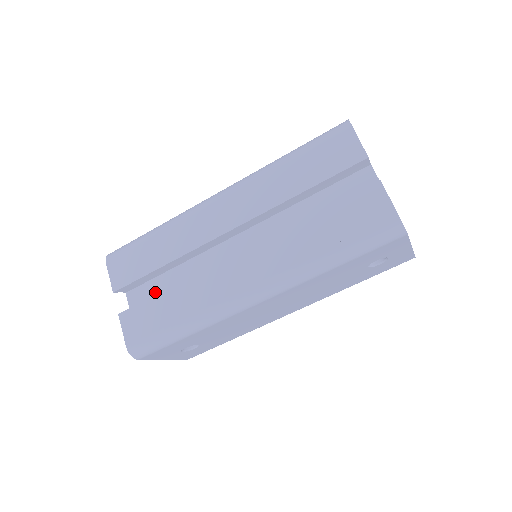
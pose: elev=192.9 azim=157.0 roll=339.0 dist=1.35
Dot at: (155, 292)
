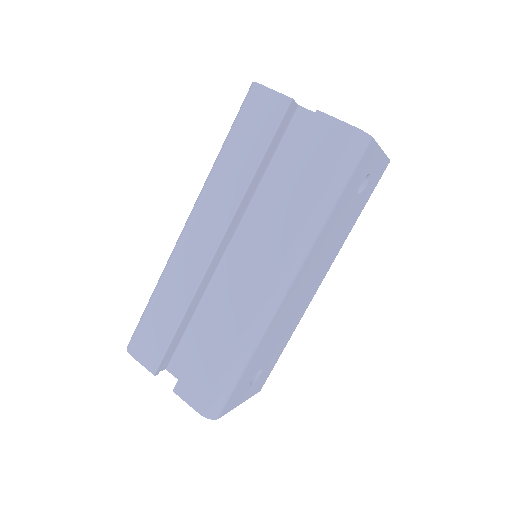
Dot at: (191, 349)
